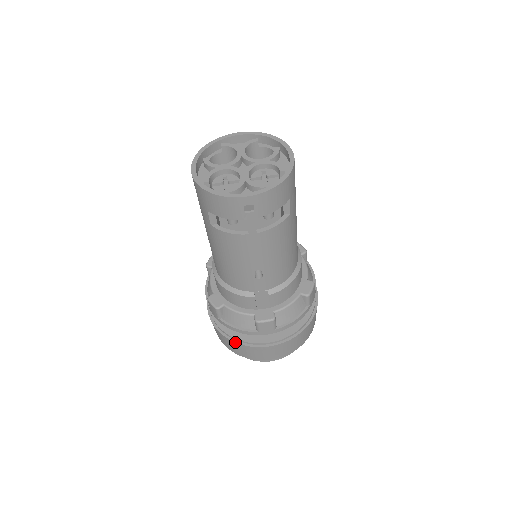
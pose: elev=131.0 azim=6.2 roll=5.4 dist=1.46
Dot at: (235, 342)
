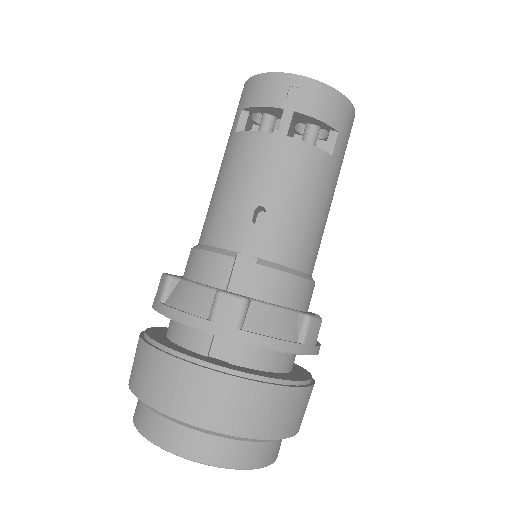
Dot at: (159, 349)
